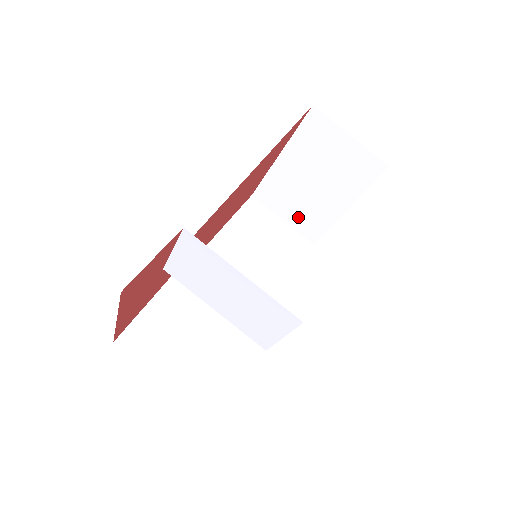
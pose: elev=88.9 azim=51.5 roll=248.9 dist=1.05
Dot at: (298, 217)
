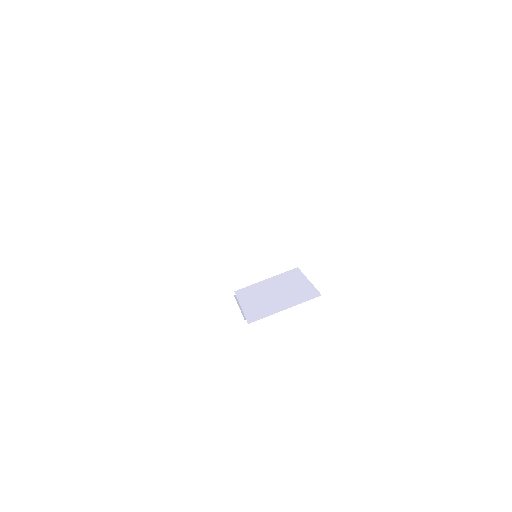
Dot at: (262, 274)
